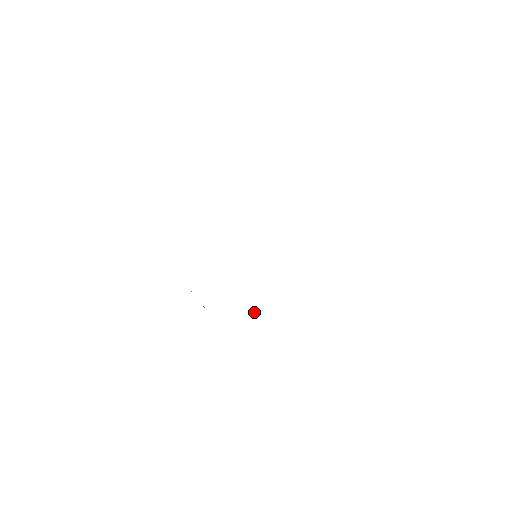
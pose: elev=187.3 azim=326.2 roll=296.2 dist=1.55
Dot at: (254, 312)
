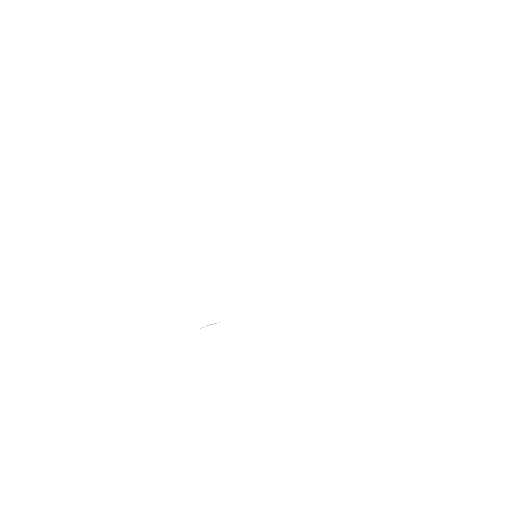
Dot at: (211, 324)
